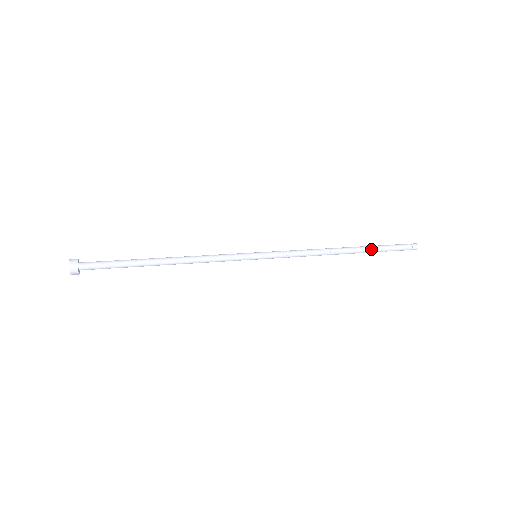
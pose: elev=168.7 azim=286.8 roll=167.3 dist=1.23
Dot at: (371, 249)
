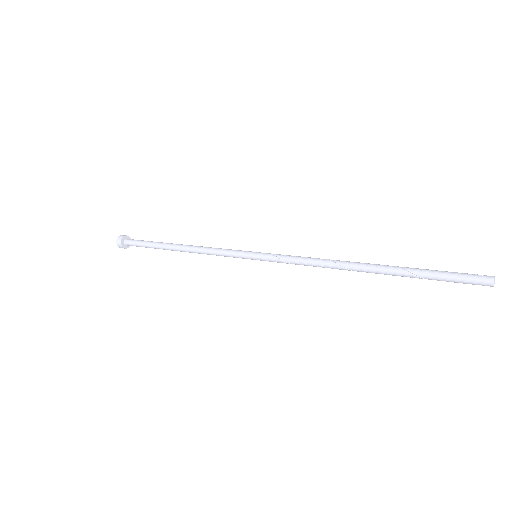
Dot at: (403, 272)
